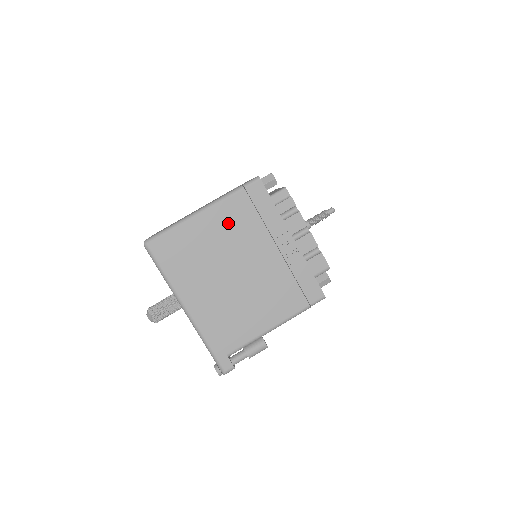
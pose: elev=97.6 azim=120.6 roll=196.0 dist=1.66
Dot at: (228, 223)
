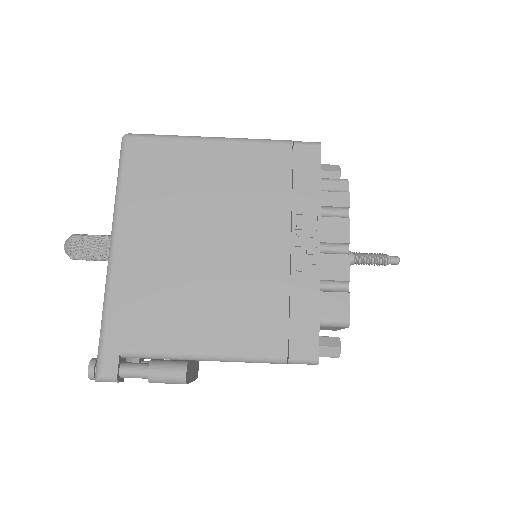
Dot at: (244, 172)
